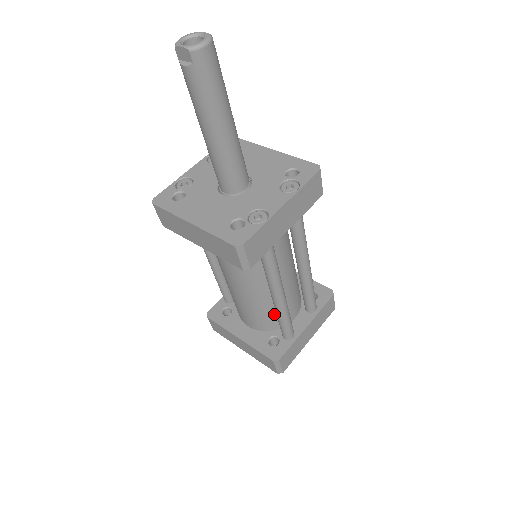
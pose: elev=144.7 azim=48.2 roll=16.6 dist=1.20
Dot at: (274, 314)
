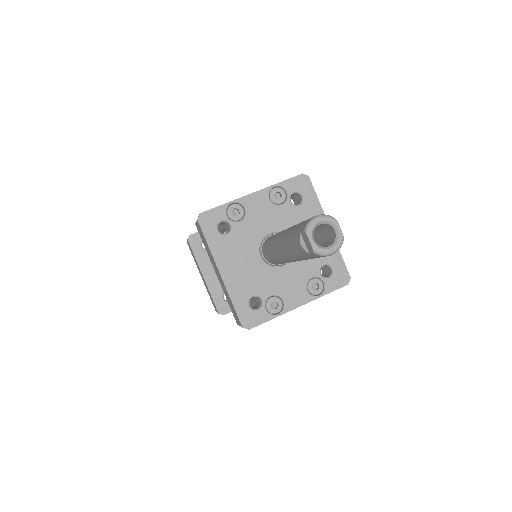
Dot at: occluded
